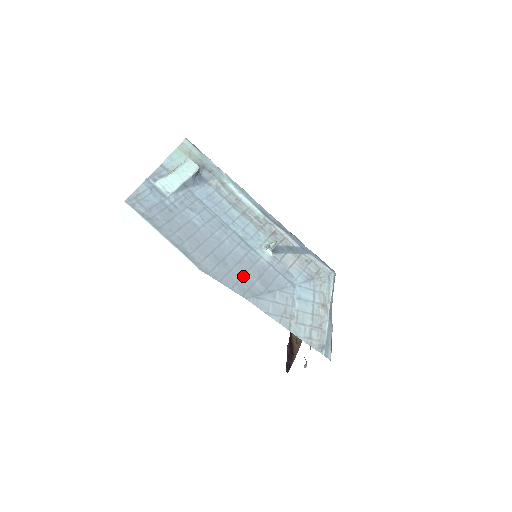
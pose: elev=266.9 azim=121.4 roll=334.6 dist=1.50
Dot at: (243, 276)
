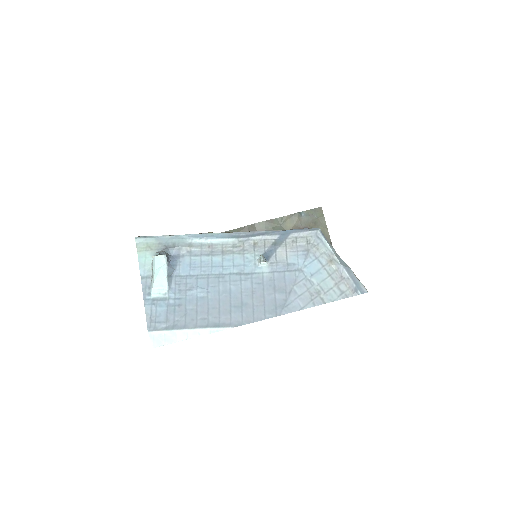
Dot at: (264, 301)
